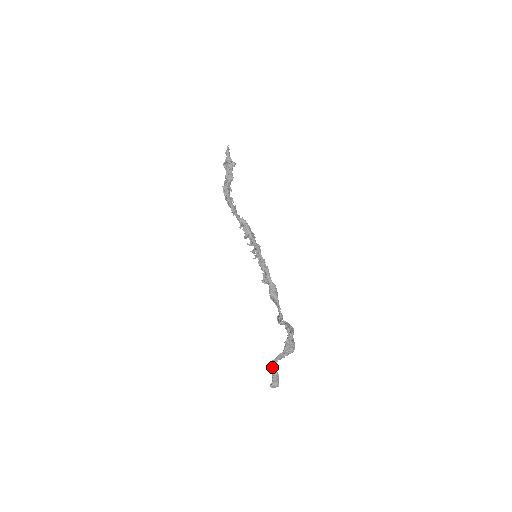
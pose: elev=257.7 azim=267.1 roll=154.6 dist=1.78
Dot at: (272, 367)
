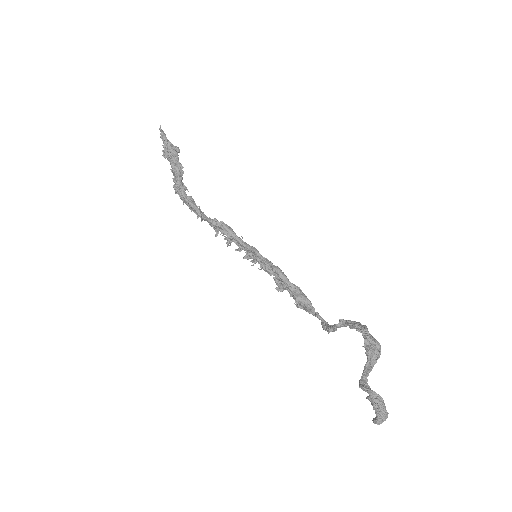
Dot at: (366, 391)
